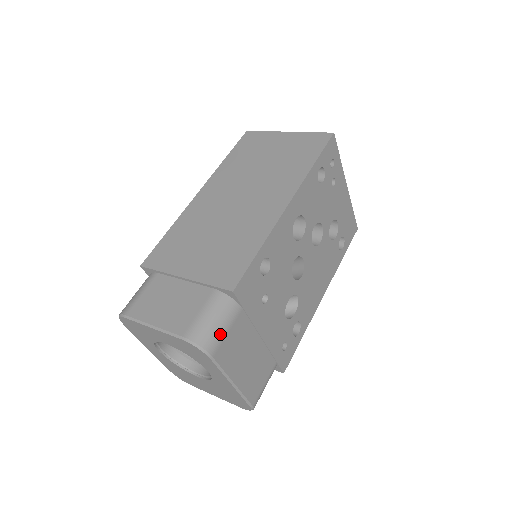
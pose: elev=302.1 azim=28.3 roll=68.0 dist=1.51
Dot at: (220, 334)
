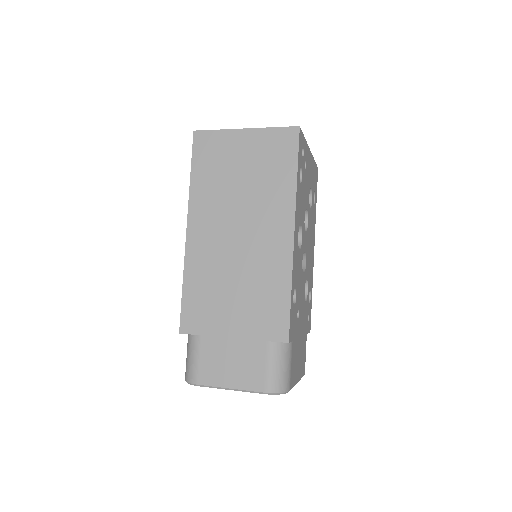
Dot at: (288, 373)
